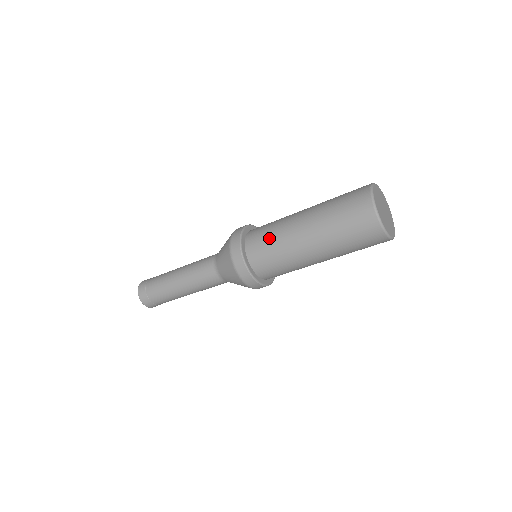
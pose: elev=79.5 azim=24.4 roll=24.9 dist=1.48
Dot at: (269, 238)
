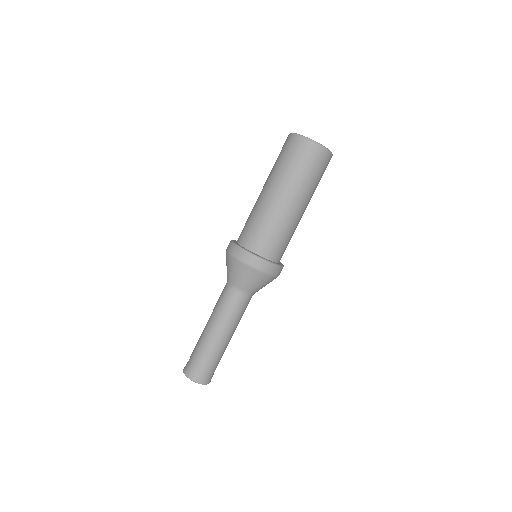
Dot at: (252, 222)
